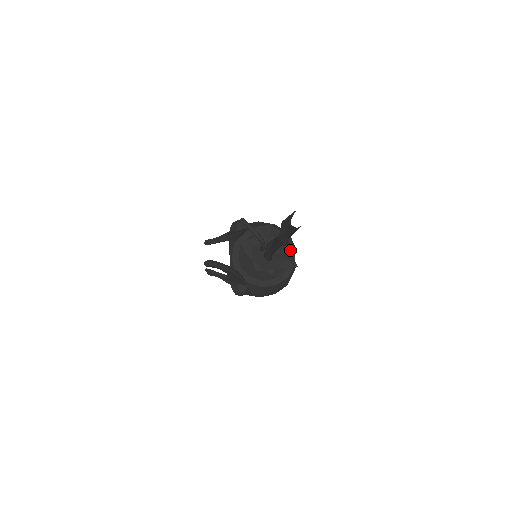
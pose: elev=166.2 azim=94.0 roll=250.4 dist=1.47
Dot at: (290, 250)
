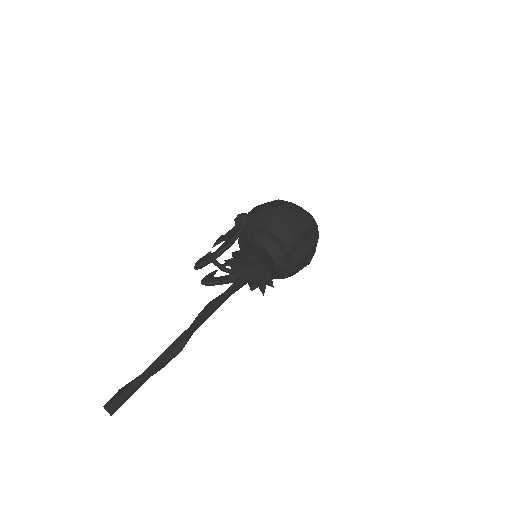
Dot at: (285, 251)
